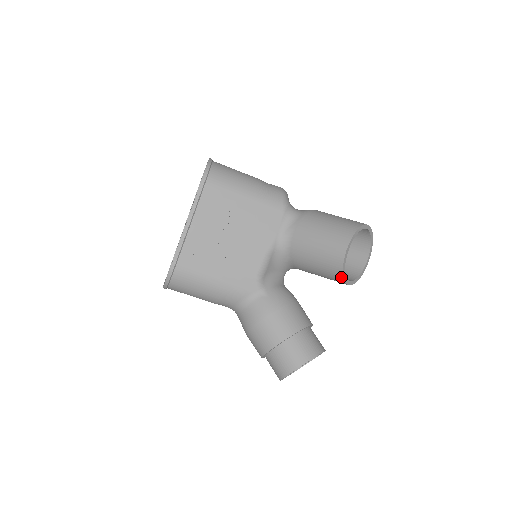
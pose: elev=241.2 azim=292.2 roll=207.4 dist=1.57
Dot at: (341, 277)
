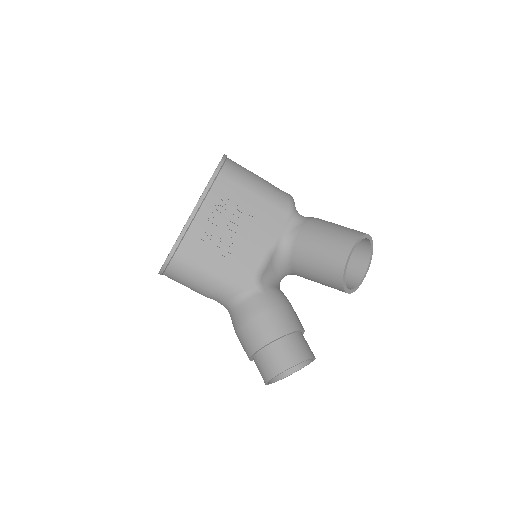
Dot at: (341, 281)
